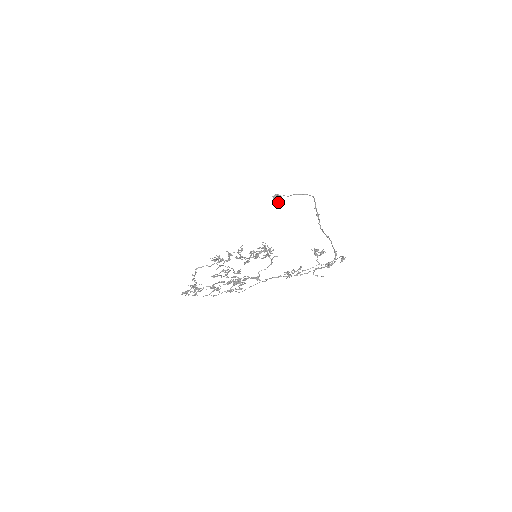
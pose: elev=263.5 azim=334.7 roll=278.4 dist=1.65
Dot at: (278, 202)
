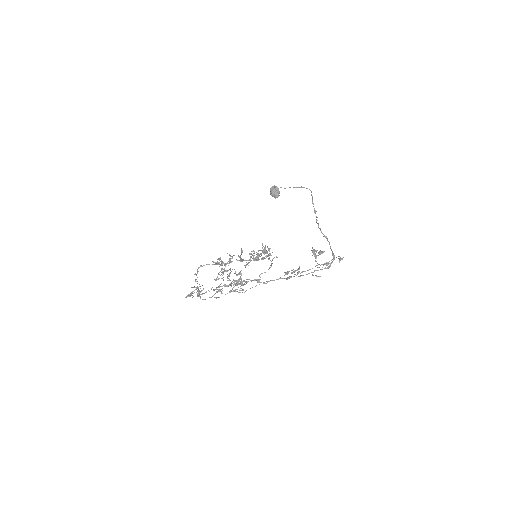
Dot at: (275, 194)
